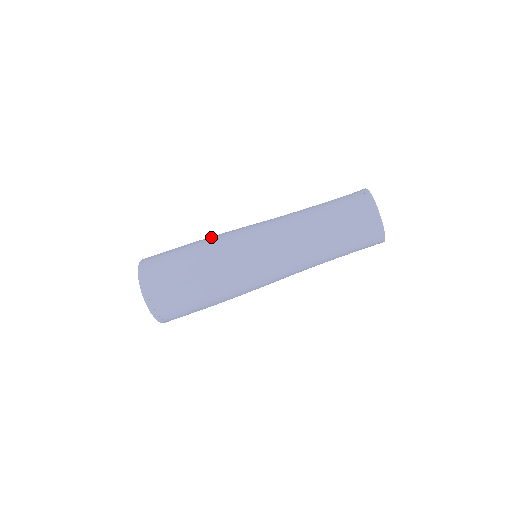
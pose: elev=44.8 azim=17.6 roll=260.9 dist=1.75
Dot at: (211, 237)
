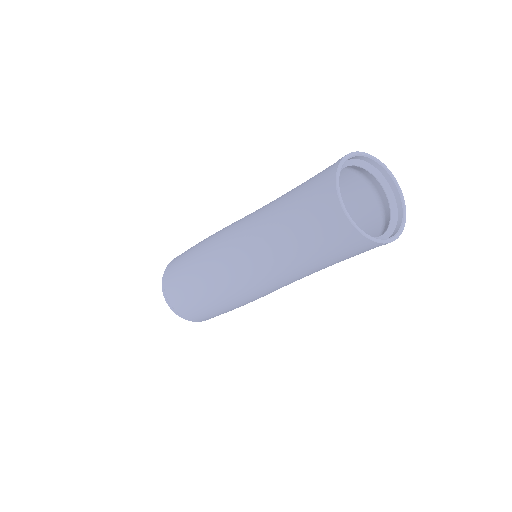
Dot at: (203, 243)
